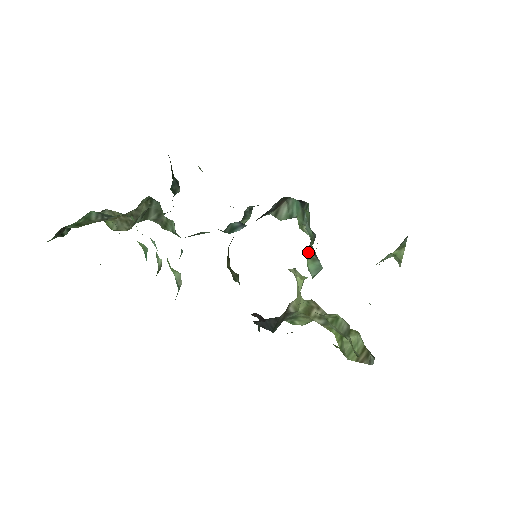
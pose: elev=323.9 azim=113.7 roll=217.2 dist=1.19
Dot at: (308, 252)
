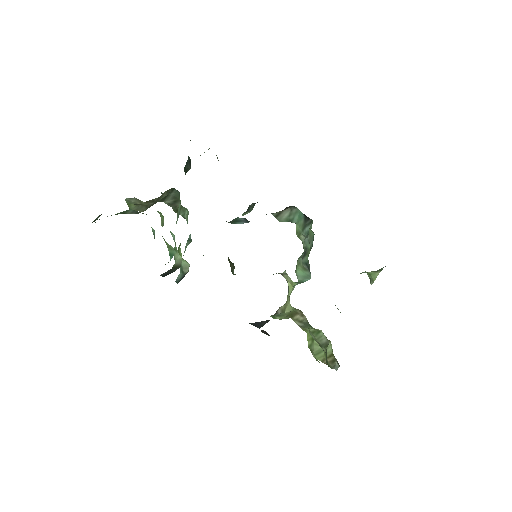
Dot at: (301, 261)
